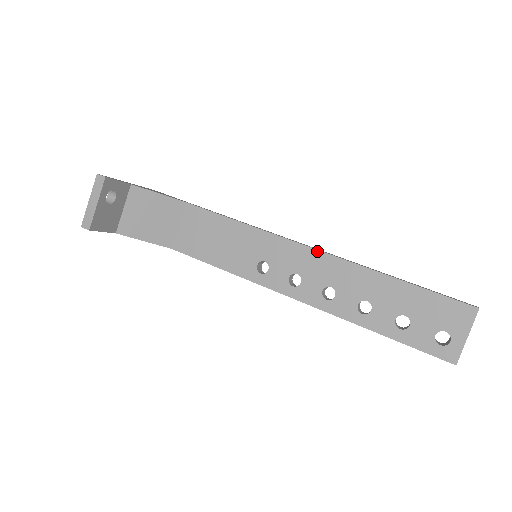
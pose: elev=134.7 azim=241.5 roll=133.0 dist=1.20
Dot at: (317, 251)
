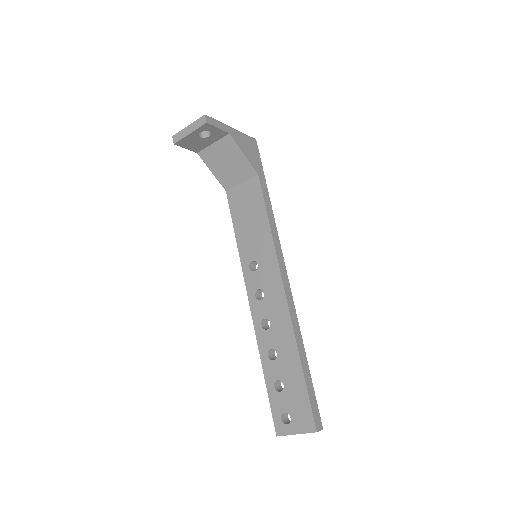
Dot at: (285, 296)
